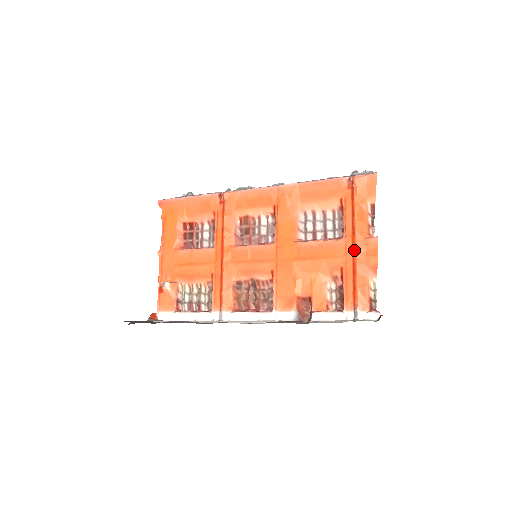
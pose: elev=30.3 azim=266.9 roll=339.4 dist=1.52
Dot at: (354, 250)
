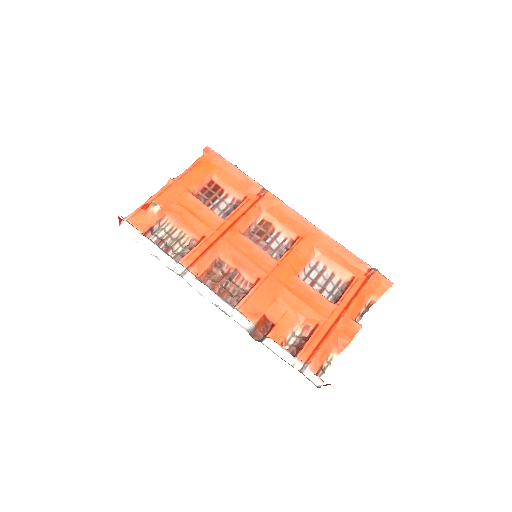
Dot at: (338, 320)
